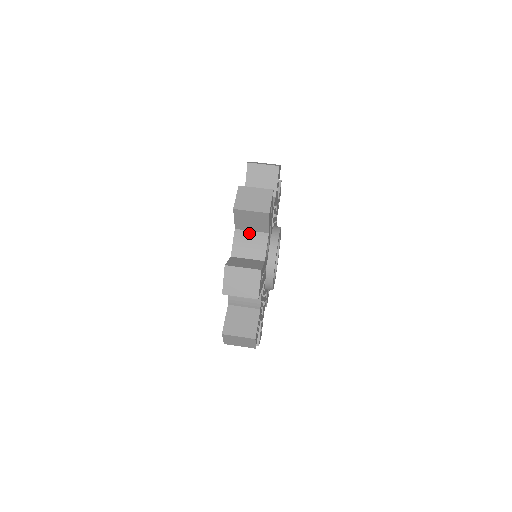
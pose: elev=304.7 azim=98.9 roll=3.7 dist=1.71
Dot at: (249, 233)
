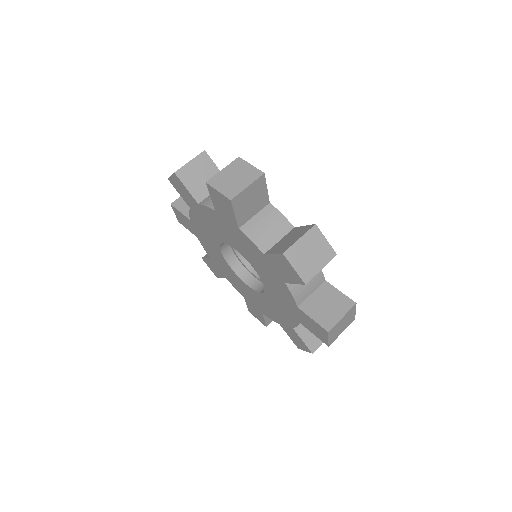
Dot at: occluded
